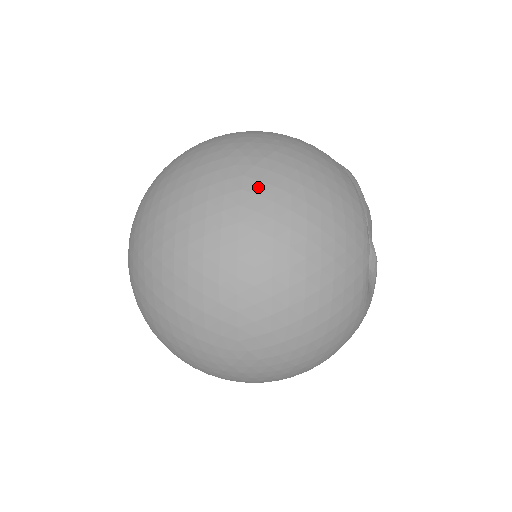
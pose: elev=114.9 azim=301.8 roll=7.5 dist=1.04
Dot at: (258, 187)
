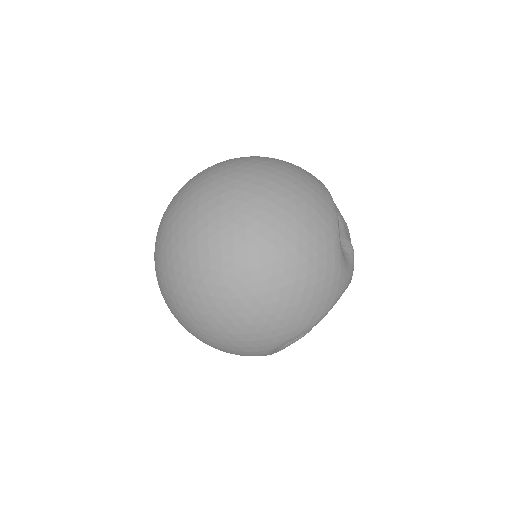
Dot at: (248, 170)
